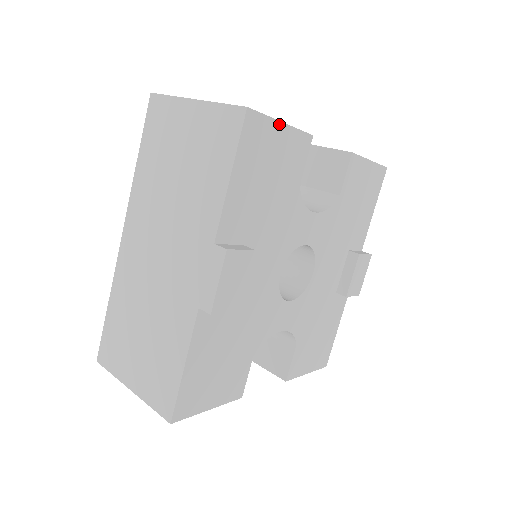
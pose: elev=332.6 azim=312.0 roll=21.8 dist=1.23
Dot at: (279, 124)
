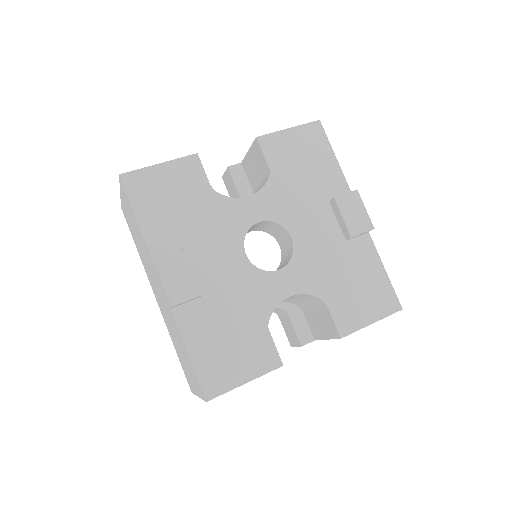
Dot at: (156, 167)
